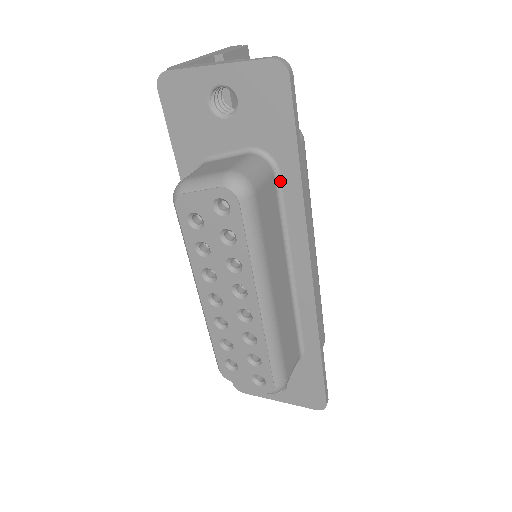
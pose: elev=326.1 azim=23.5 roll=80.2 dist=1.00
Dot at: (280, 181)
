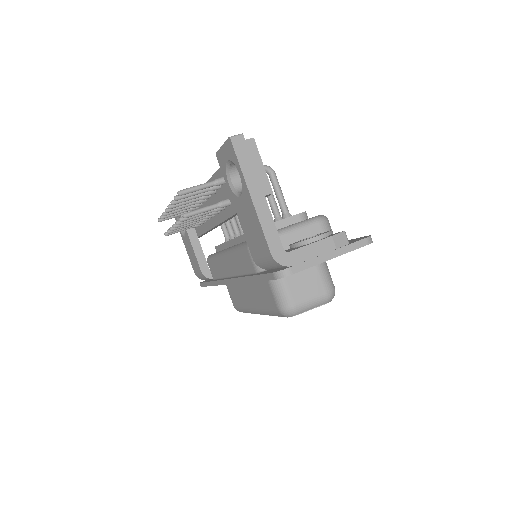
Dot at: occluded
